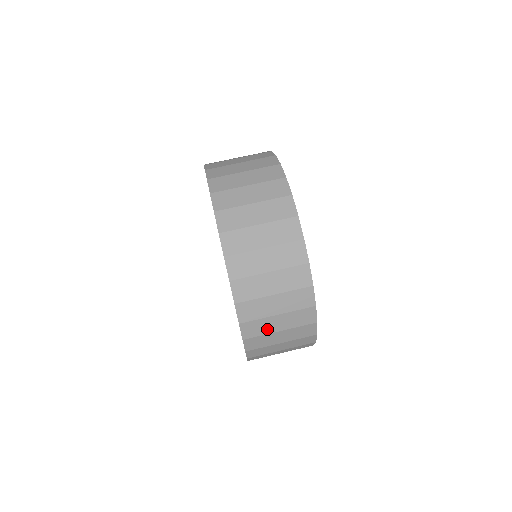
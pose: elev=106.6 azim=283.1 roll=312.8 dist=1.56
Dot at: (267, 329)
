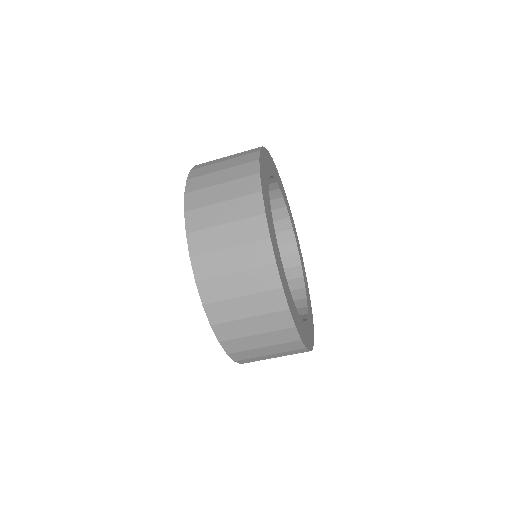
Dot at: occluded
